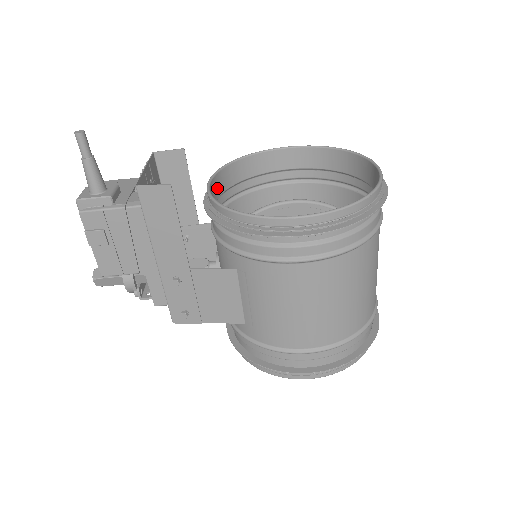
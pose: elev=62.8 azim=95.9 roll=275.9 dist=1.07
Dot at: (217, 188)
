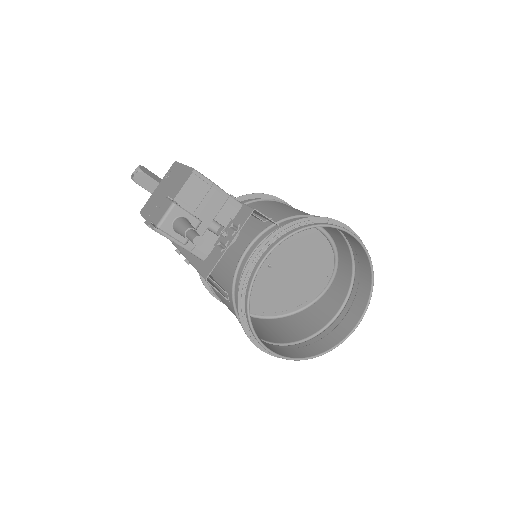
Dot at: (273, 241)
